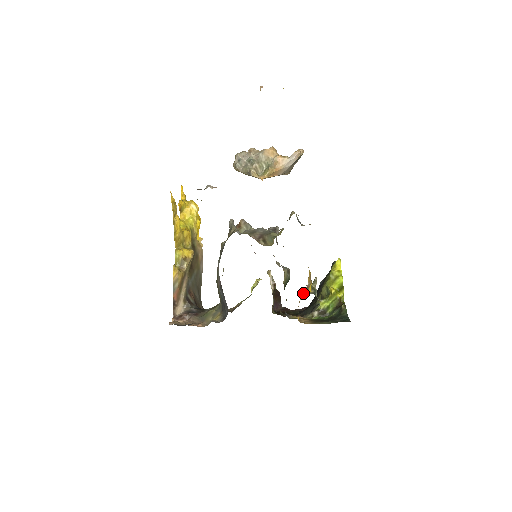
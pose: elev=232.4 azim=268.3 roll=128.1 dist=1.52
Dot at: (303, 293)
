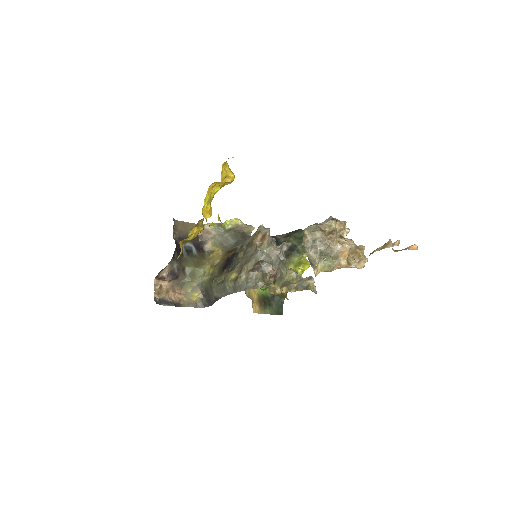
Dot at: occluded
